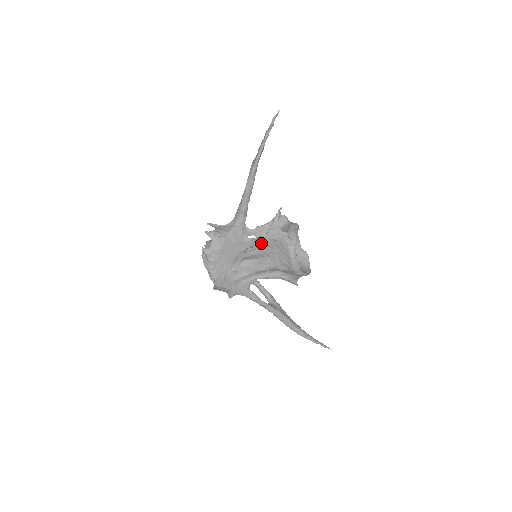
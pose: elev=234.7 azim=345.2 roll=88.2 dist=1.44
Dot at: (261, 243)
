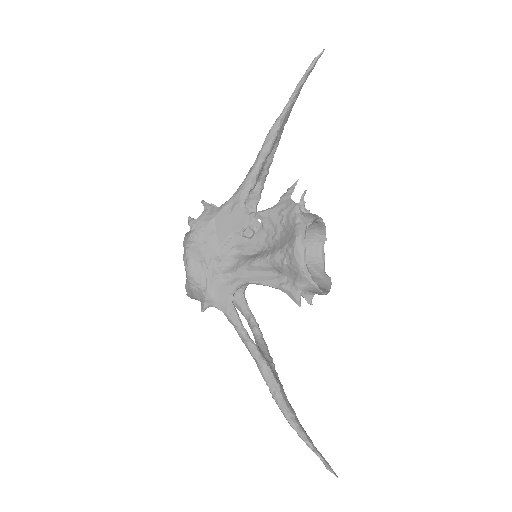
Dot at: (263, 221)
